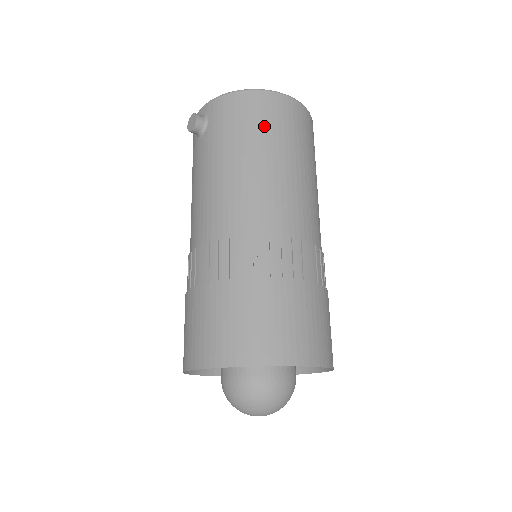
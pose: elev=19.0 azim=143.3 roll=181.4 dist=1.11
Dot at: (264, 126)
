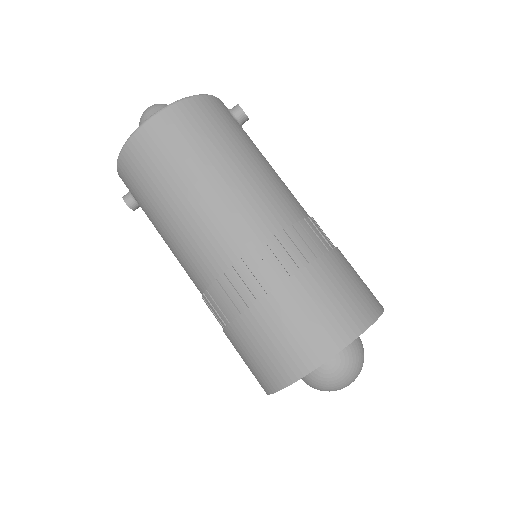
Dot at: (149, 179)
